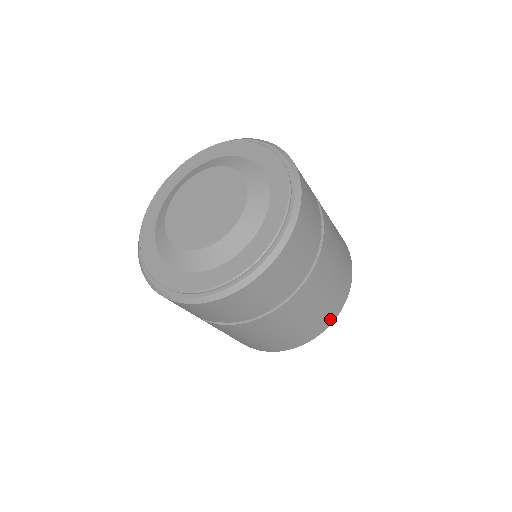
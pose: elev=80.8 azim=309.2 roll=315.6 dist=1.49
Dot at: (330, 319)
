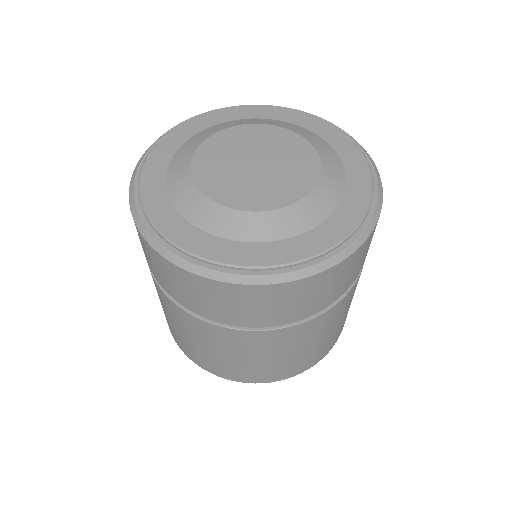
Dot at: (284, 375)
